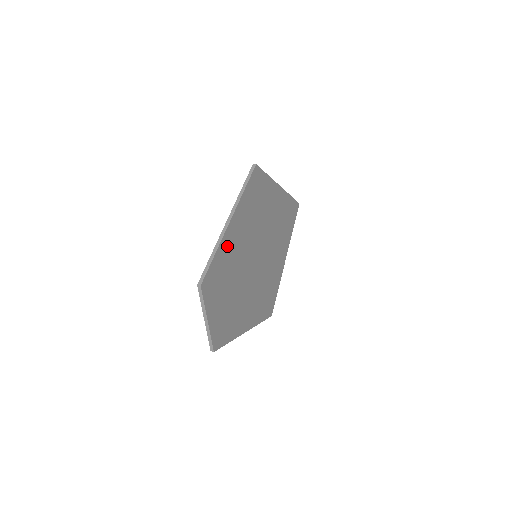
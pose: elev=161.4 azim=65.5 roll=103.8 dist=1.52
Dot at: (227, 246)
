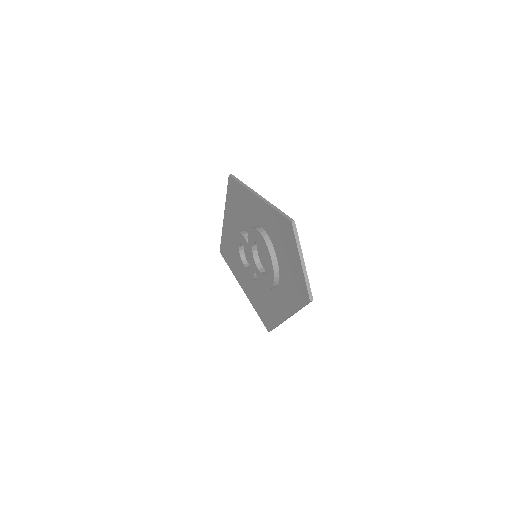
Dot at: occluded
